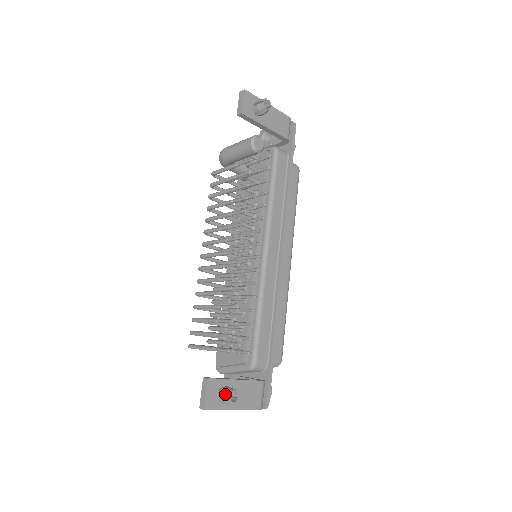
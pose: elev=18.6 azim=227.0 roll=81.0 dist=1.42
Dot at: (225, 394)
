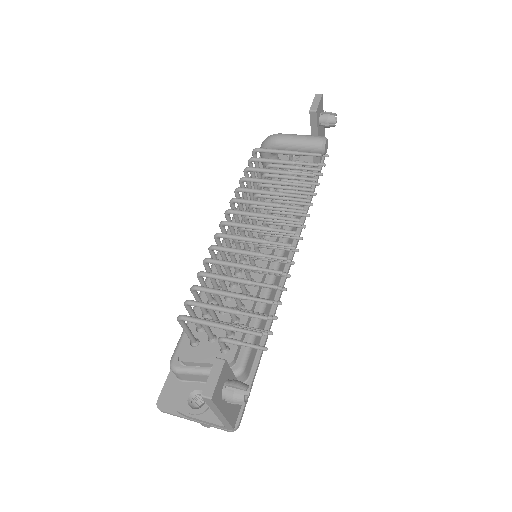
Dot at: (239, 387)
